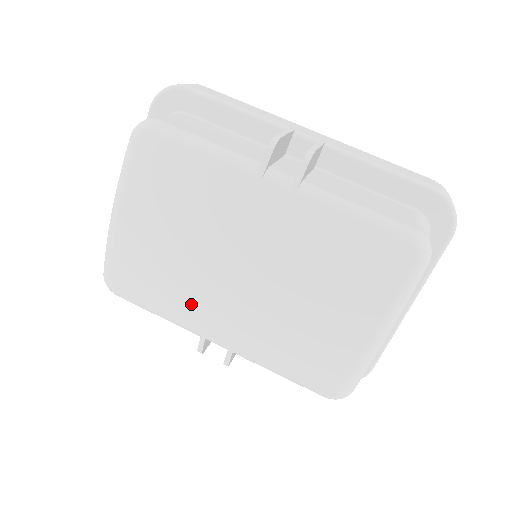
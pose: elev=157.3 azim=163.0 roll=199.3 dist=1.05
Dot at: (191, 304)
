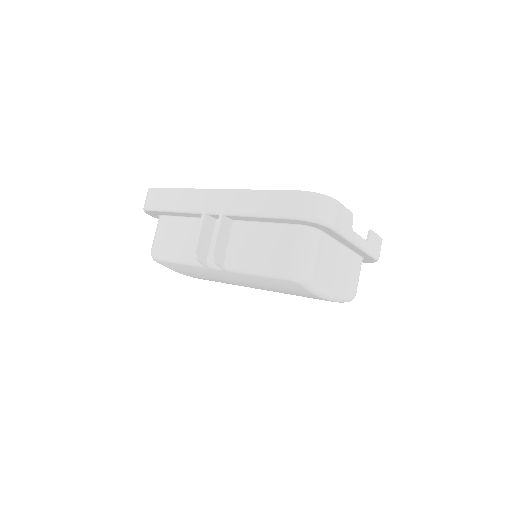
Dot at: occluded
